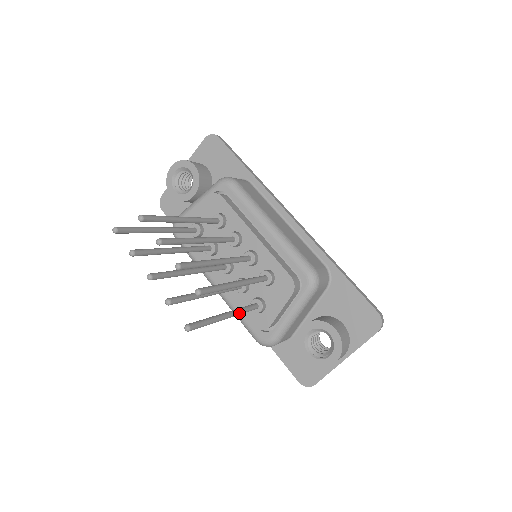
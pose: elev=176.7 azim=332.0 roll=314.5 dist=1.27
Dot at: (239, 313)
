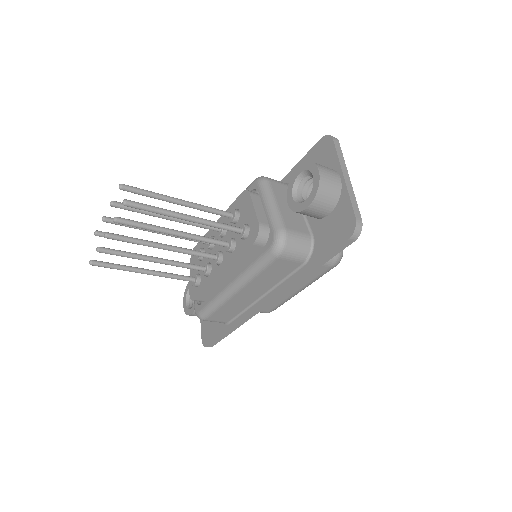
Dot at: (207, 220)
